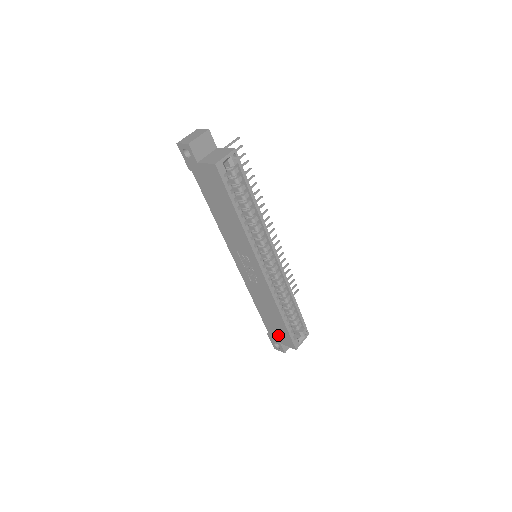
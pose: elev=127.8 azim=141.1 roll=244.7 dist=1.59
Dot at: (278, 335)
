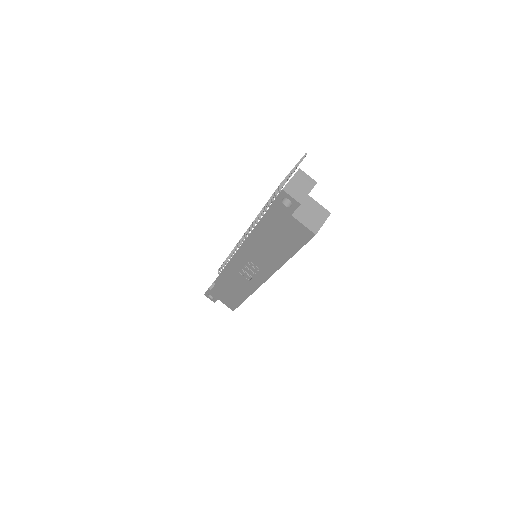
Dot at: (223, 297)
